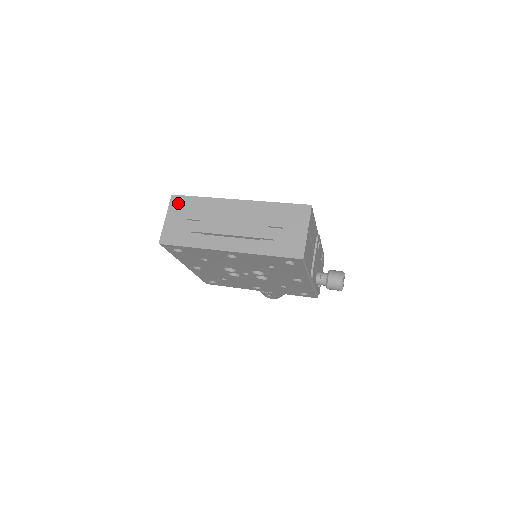
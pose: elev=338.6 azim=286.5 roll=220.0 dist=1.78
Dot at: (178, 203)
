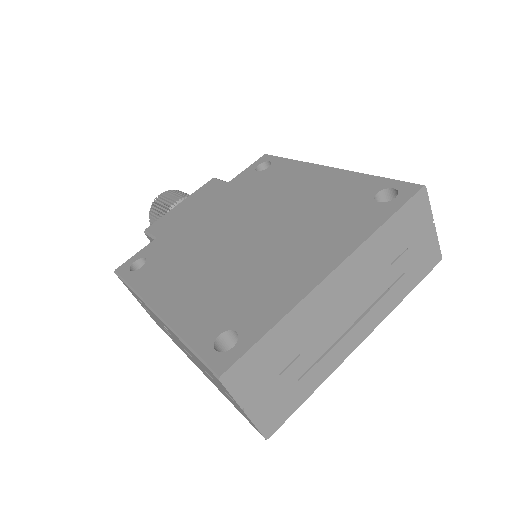
Dot at: (243, 375)
